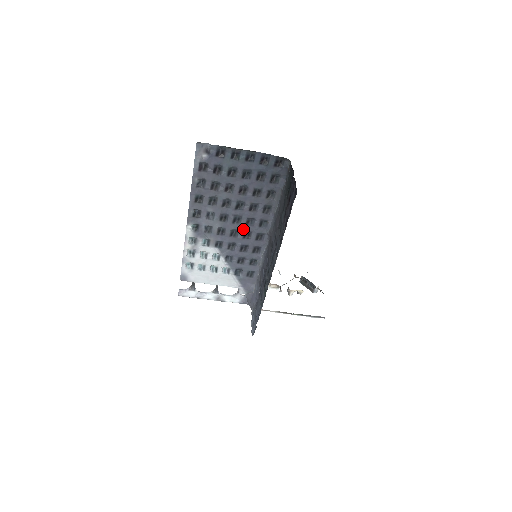
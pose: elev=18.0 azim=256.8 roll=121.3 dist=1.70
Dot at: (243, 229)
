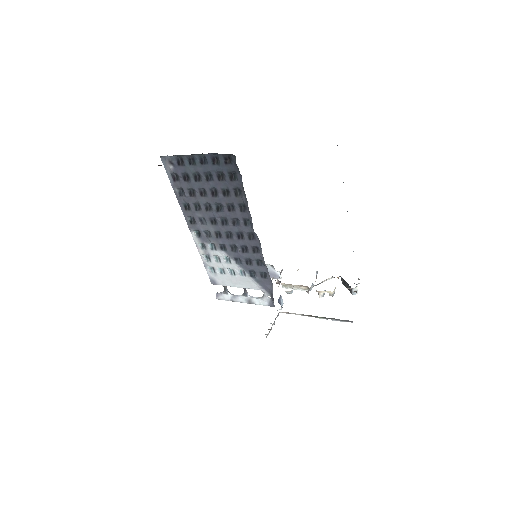
Dot at: (234, 230)
